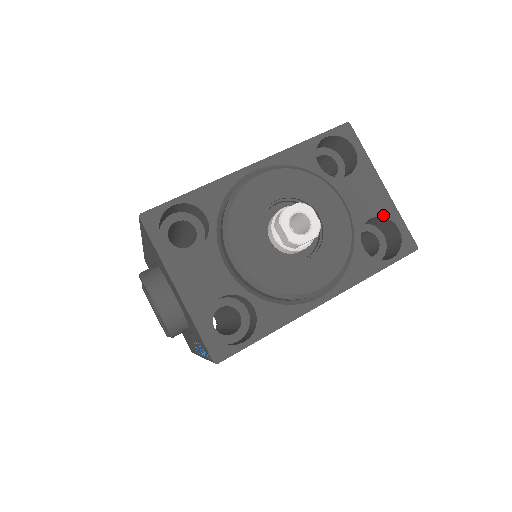
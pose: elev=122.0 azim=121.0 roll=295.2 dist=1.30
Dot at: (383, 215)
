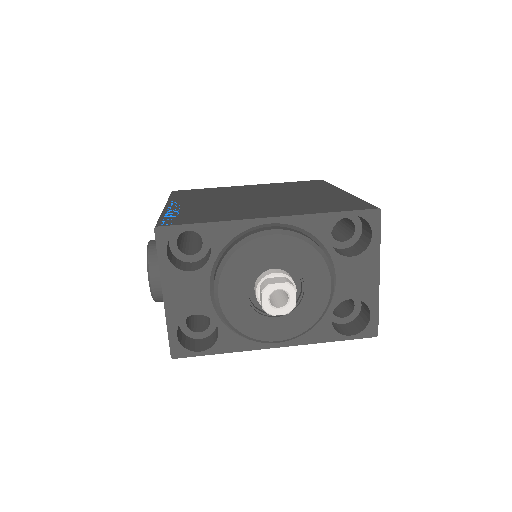
Dot at: (364, 300)
